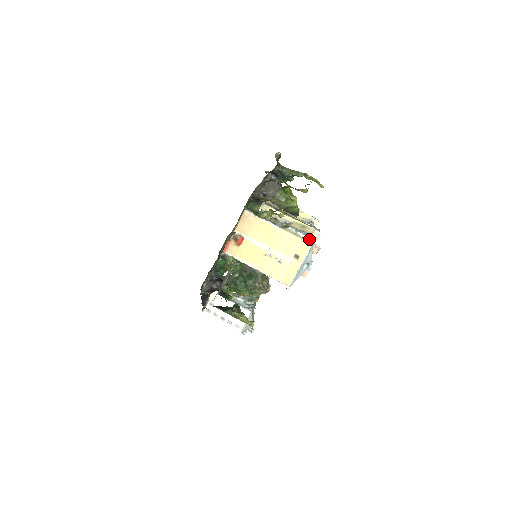
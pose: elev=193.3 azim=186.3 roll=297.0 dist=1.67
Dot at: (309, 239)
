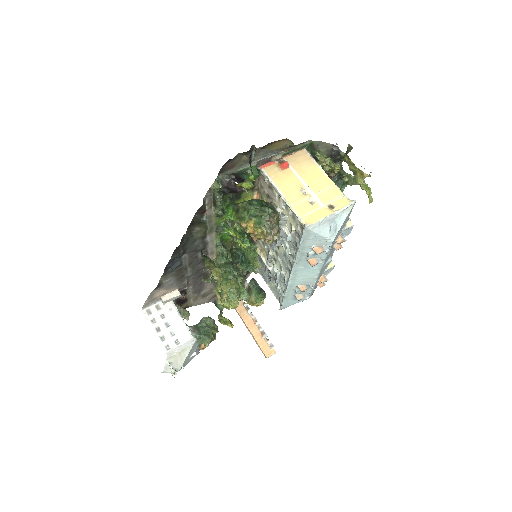
Dot at: occluded
